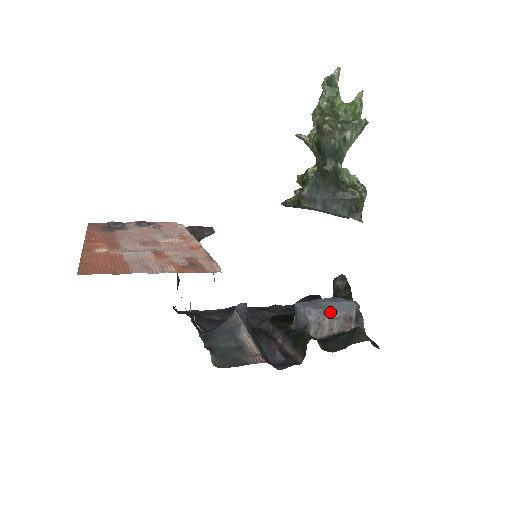
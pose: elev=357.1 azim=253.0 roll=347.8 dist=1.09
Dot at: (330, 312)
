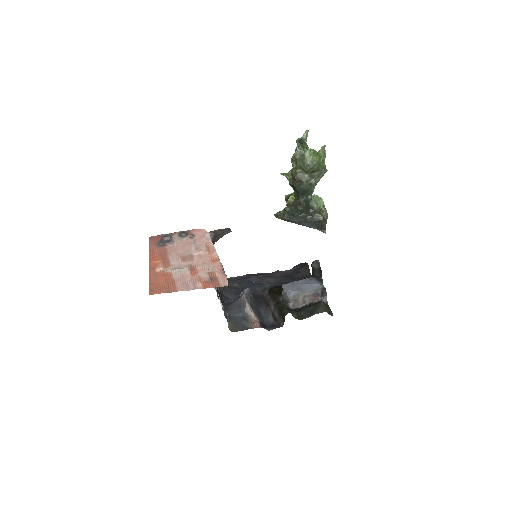
Dot at: (303, 293)
